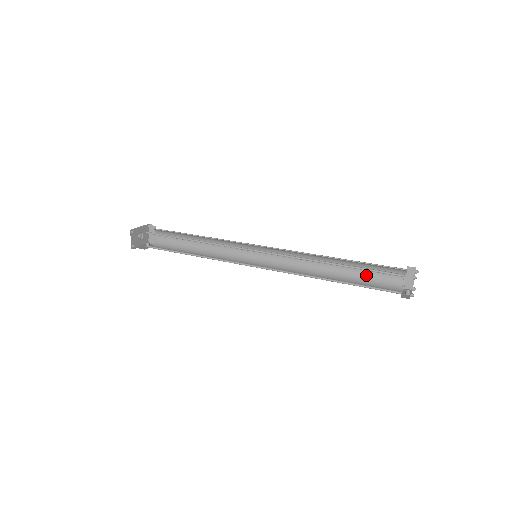
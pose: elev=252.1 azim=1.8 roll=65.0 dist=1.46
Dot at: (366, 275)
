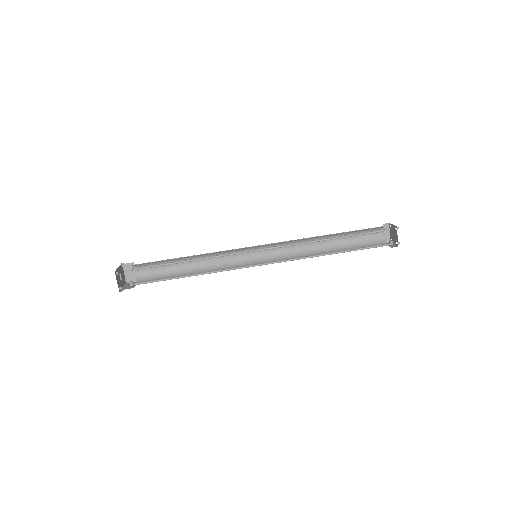
Dot at: (353, 242)
